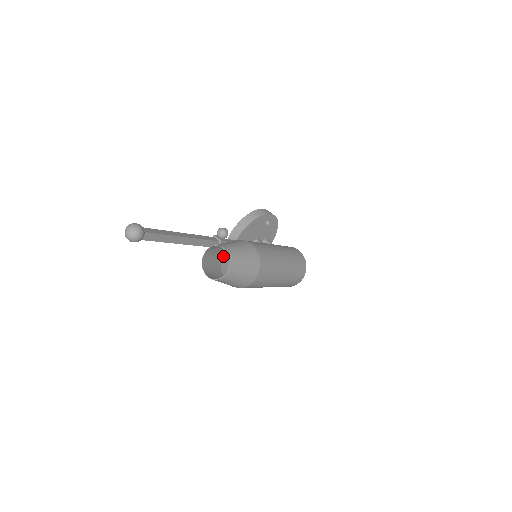
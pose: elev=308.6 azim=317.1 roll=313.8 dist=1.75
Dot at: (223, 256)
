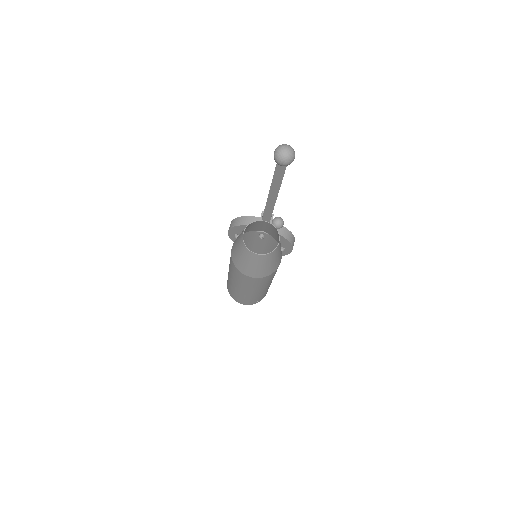
Dot at: (257, 232)
